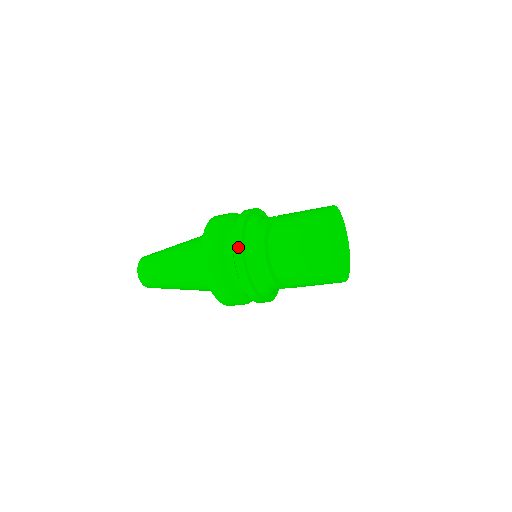
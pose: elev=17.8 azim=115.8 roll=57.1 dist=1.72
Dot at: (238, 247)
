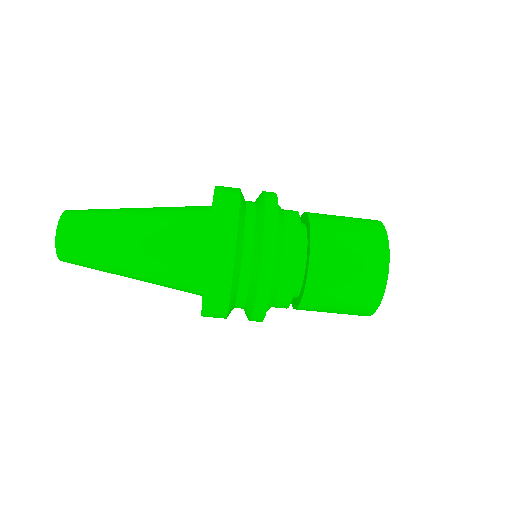
Dot at: (272, 223)
